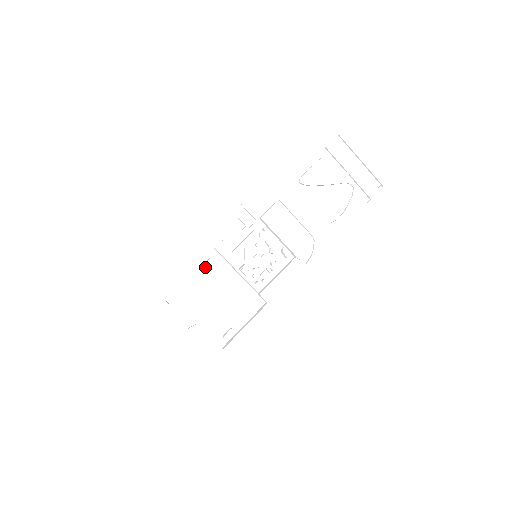
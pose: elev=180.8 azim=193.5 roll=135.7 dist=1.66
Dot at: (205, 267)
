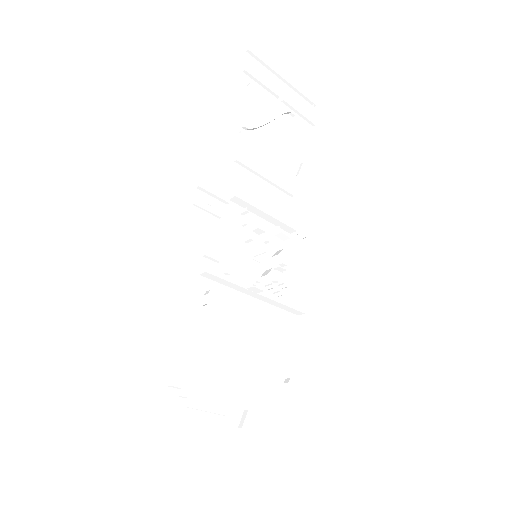
Dot at: (209, 312)
